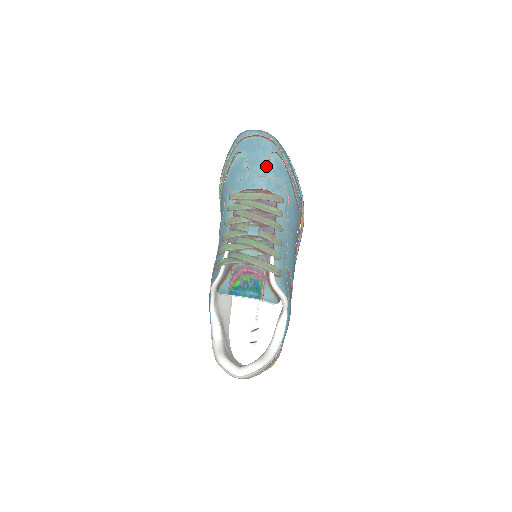
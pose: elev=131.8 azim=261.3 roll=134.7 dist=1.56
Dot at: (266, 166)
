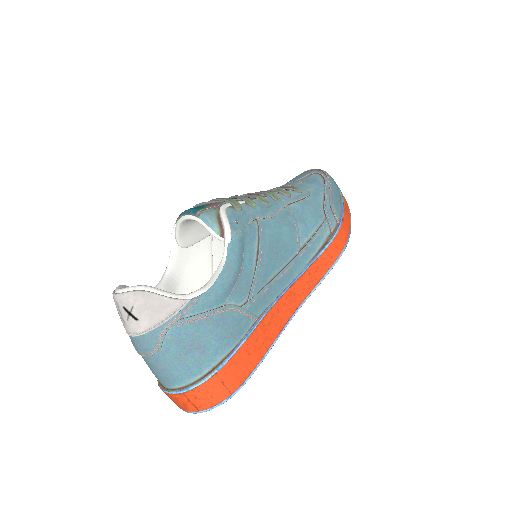
Dot at: (301, 178)
